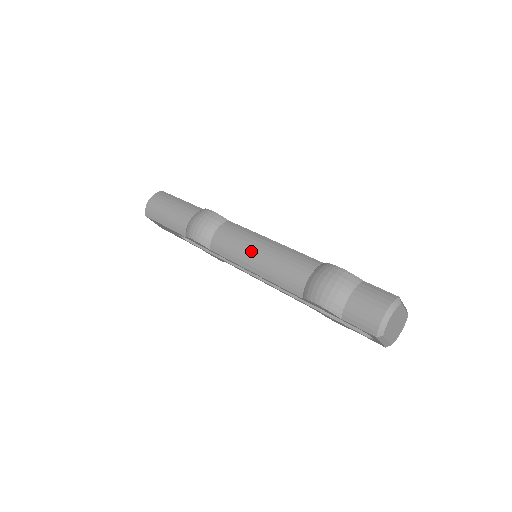
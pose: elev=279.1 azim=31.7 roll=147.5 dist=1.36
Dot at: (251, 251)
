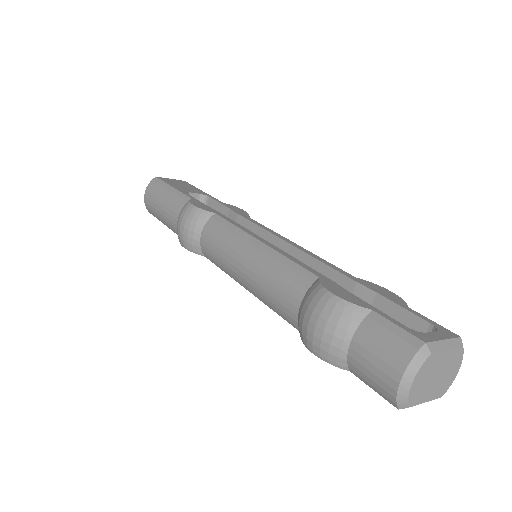
Dot at: (236, 263)
